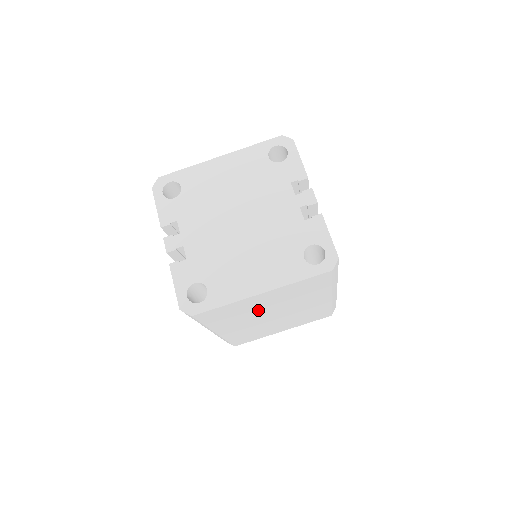
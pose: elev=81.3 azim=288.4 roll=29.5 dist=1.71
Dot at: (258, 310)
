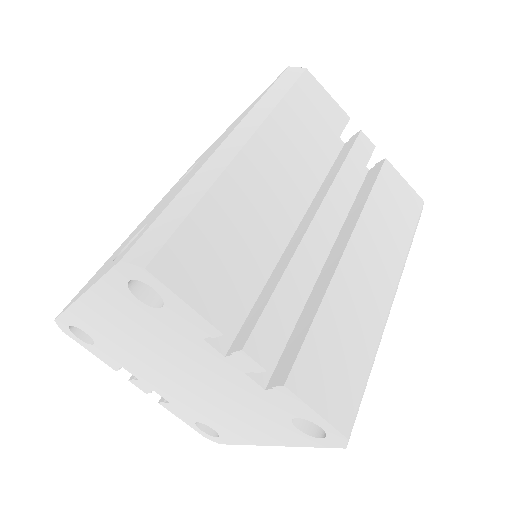
Dot at: occluded
